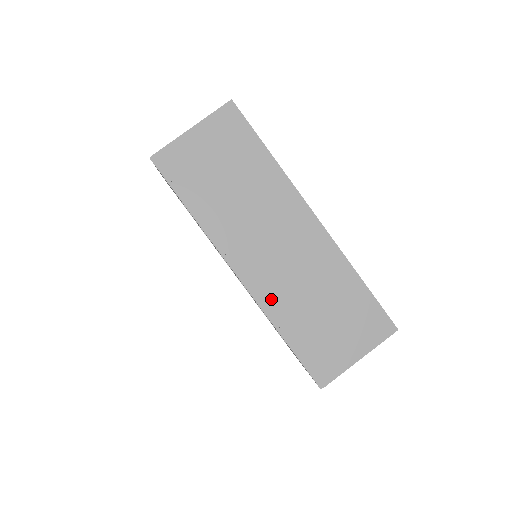
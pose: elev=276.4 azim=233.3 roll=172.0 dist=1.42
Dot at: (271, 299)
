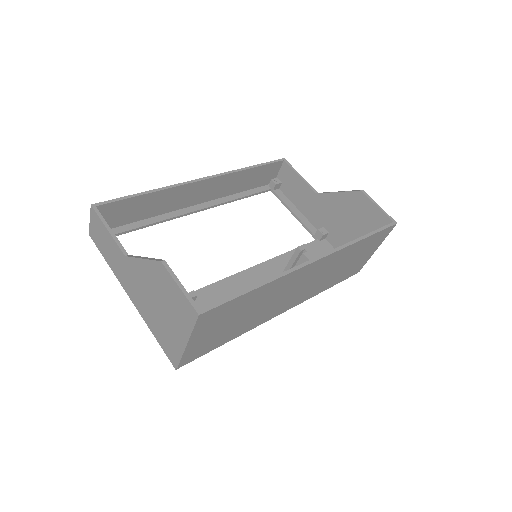
Dot at: (310, 295)
